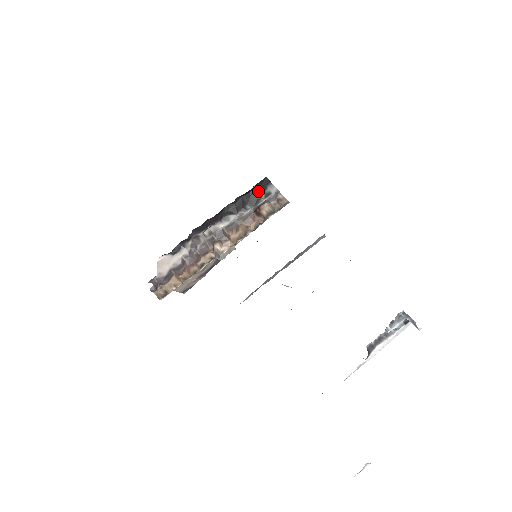
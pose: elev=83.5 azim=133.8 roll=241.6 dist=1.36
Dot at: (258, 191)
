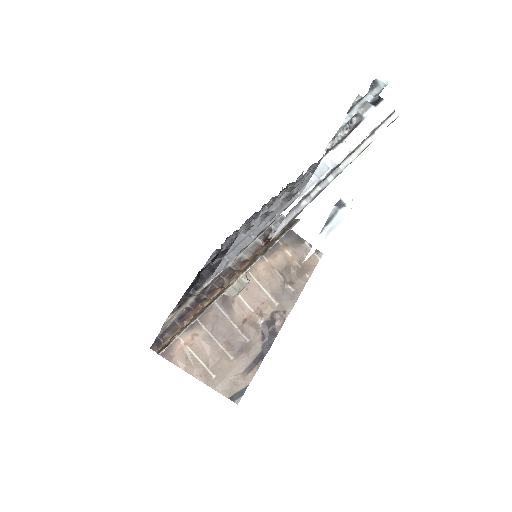
Dot at: occluded
